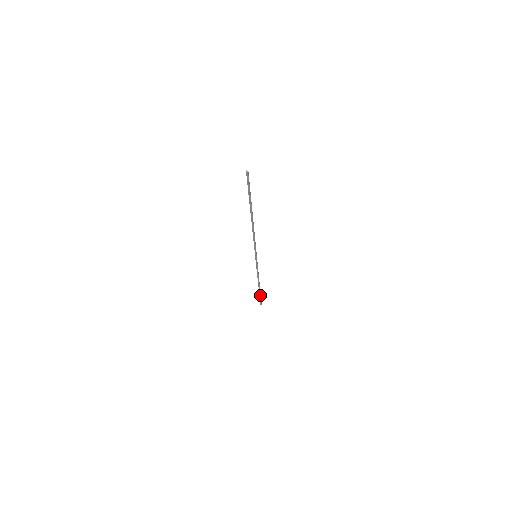
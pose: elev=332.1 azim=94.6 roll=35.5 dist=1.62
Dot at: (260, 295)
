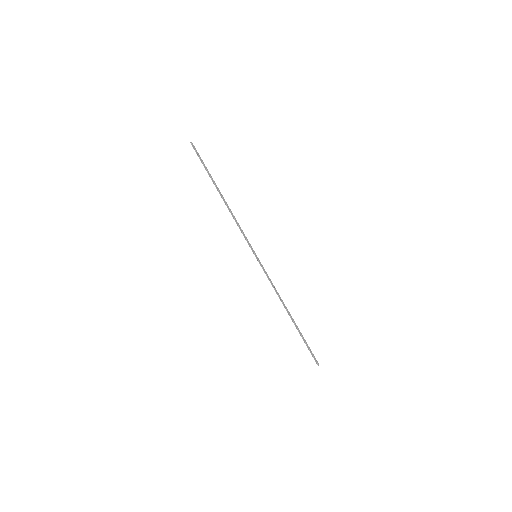
Dot at: (304, 340)
